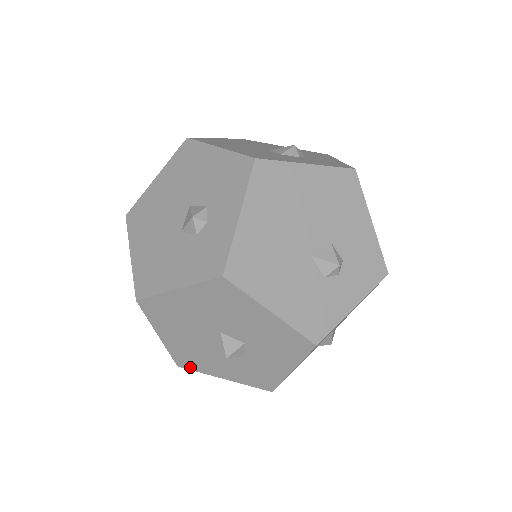
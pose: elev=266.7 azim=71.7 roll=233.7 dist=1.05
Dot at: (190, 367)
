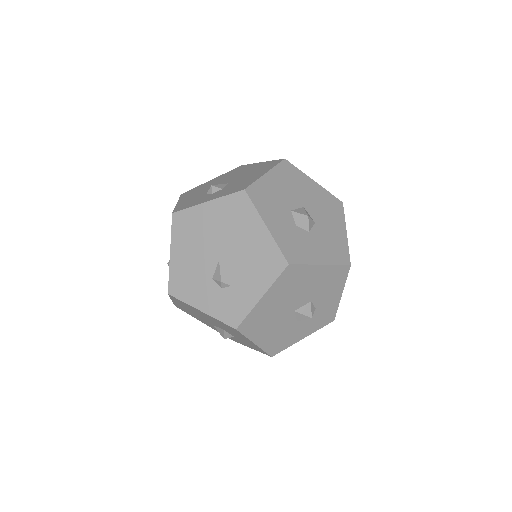
Dot at: occluded
